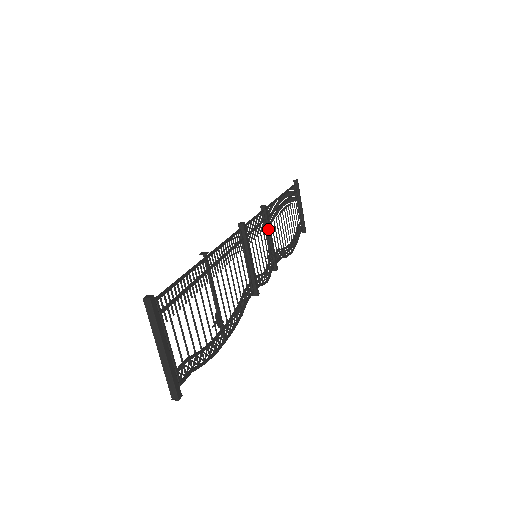
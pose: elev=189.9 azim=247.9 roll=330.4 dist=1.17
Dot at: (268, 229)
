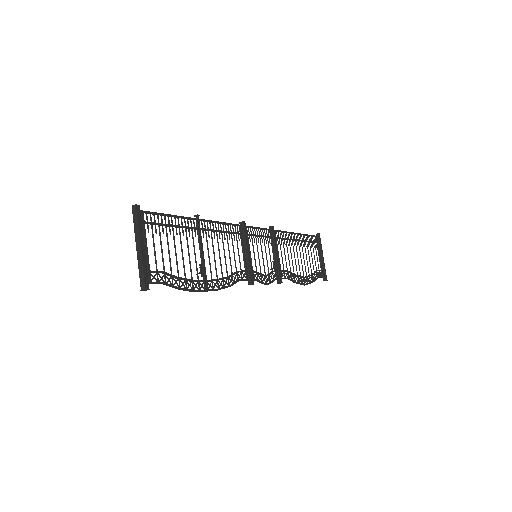
Dot at: (274, 245)
